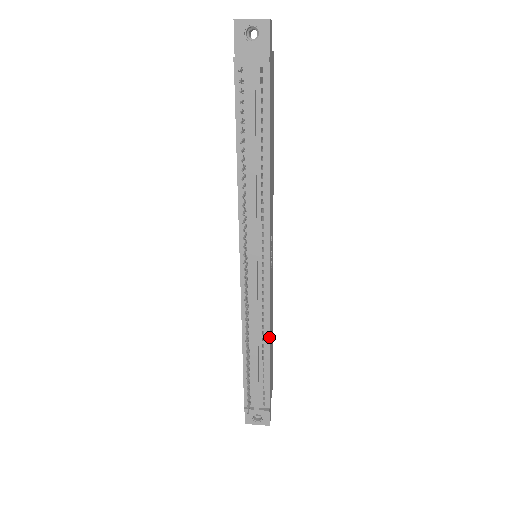
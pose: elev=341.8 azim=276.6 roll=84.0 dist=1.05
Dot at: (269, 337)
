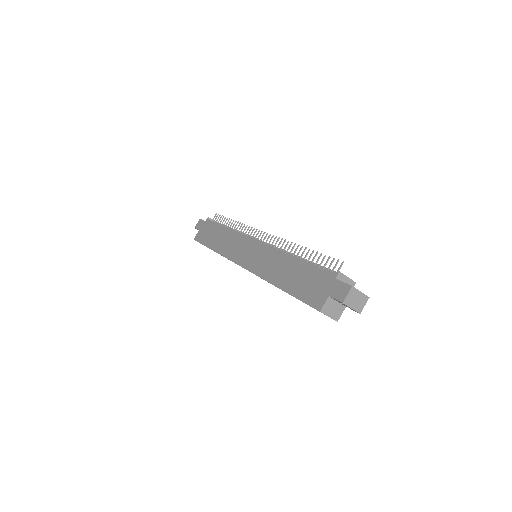
Dot at: occluded
